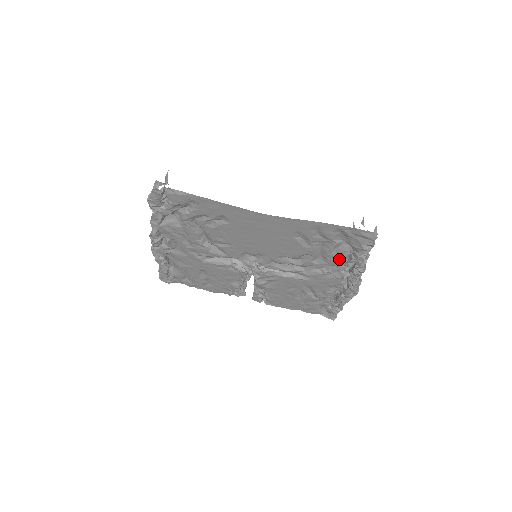
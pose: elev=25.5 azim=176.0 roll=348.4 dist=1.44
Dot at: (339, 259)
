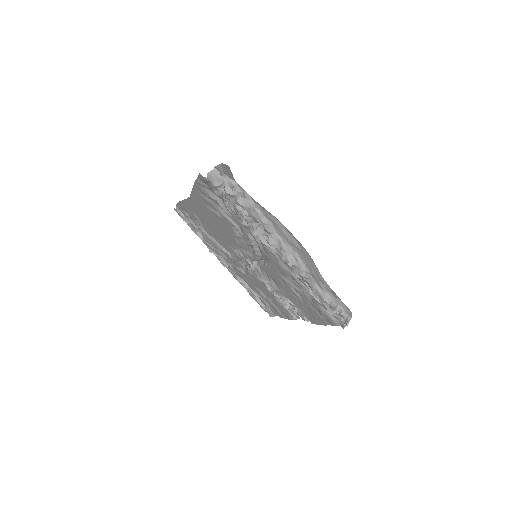
Dot at: (237, 219)
